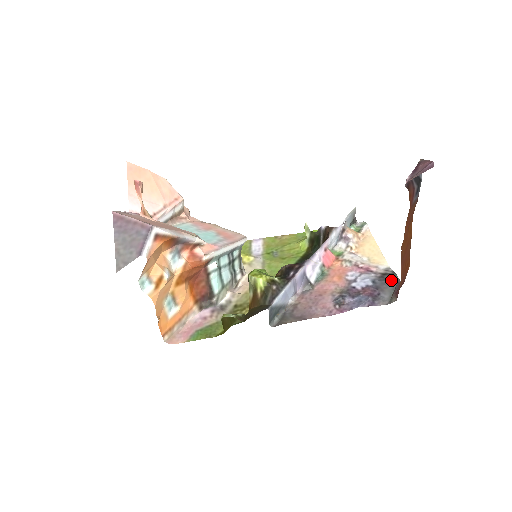
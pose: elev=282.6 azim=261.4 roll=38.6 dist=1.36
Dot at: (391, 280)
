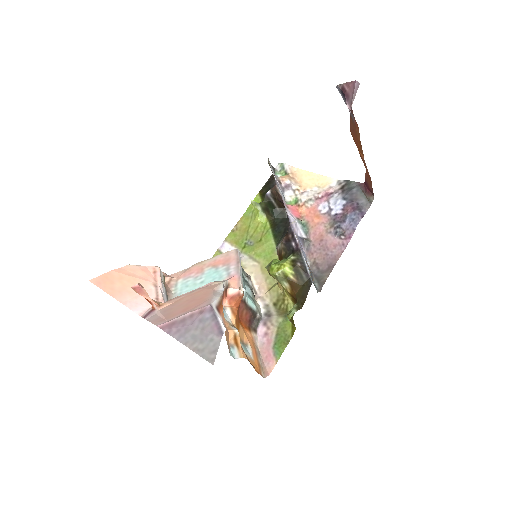
Dot at: (352, 187)
